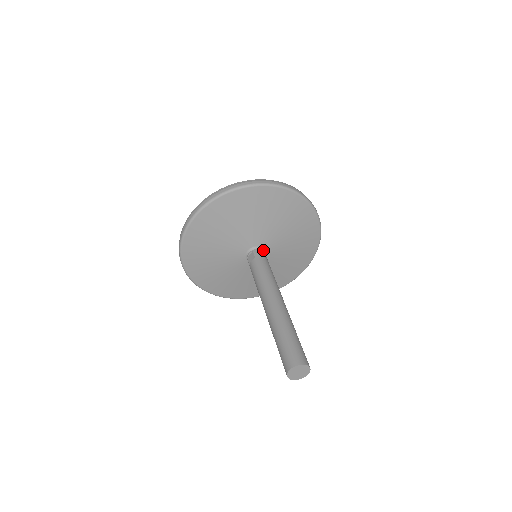
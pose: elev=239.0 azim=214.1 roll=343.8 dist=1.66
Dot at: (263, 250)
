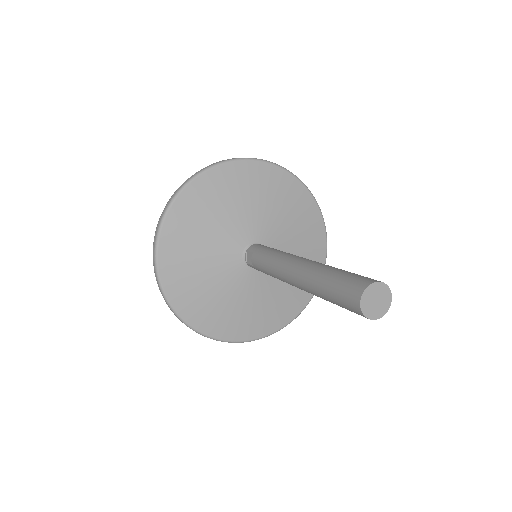
Dot at: occluded
